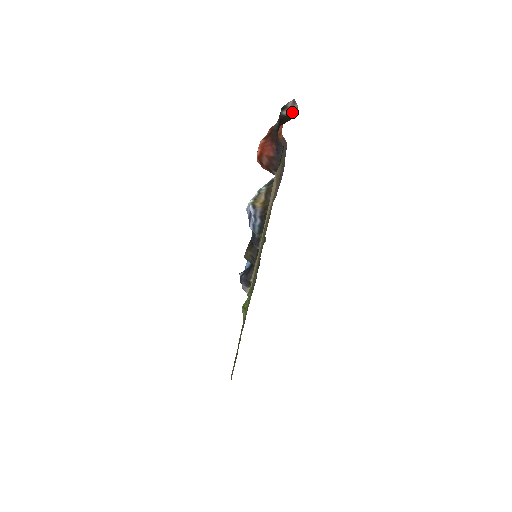
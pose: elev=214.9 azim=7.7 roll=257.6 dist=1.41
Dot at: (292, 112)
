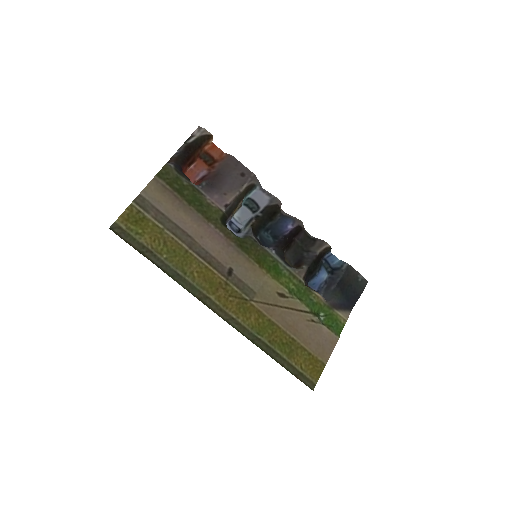
Dot at: (200, 136)
